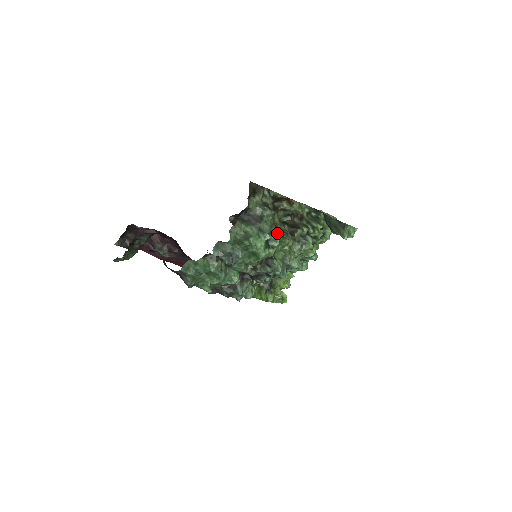
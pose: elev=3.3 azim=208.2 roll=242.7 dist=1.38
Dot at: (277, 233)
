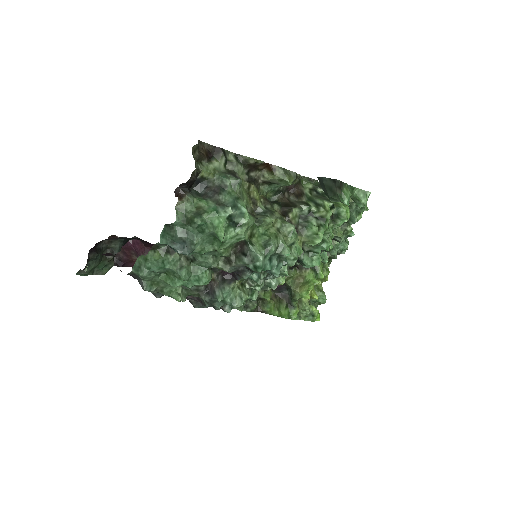
Dot at: (257, 212)
